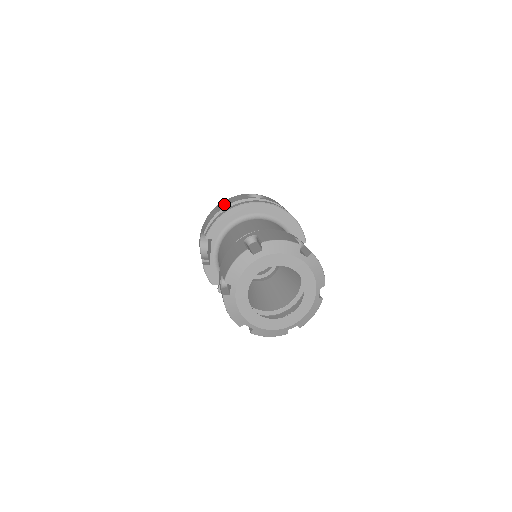
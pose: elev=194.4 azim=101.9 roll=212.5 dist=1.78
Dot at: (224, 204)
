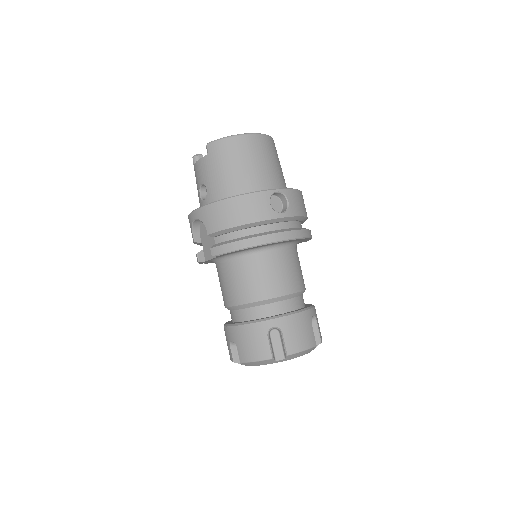
Dot at: (241, 213)
